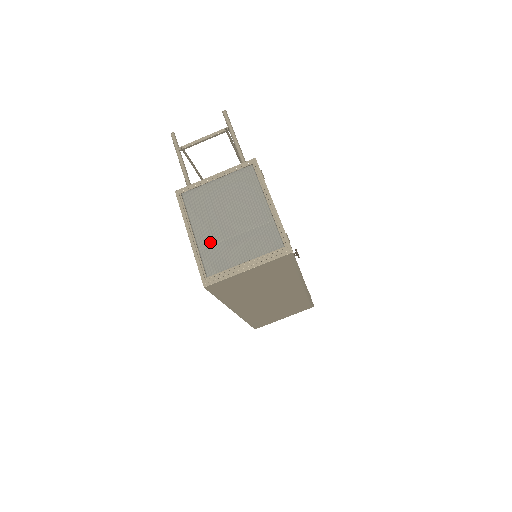
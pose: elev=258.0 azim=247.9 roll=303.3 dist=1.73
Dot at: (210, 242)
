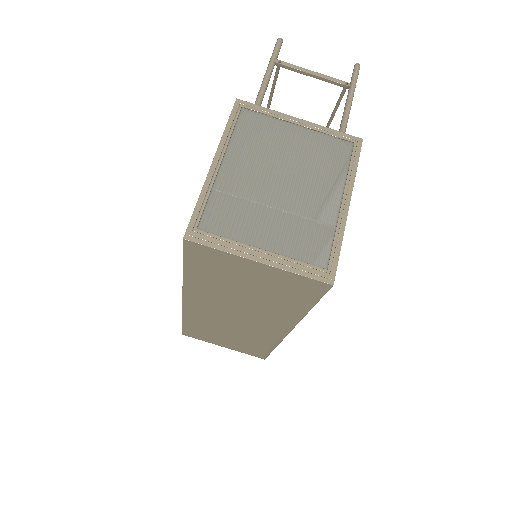
Dot at: (235, 189)
